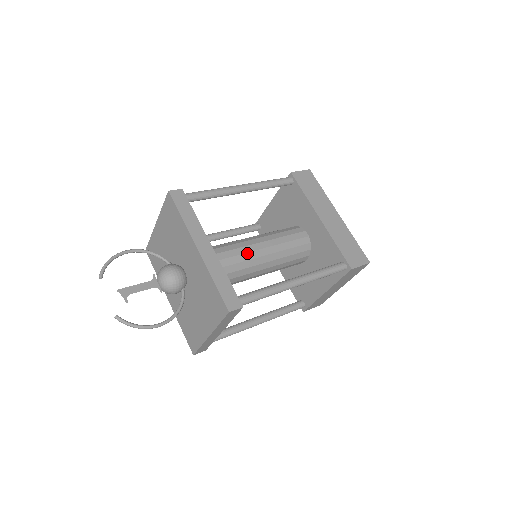
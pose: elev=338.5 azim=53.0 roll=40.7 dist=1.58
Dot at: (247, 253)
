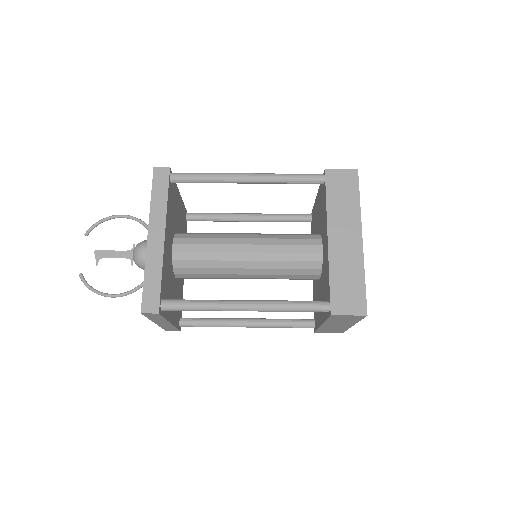
Dot at: (227, 252)
